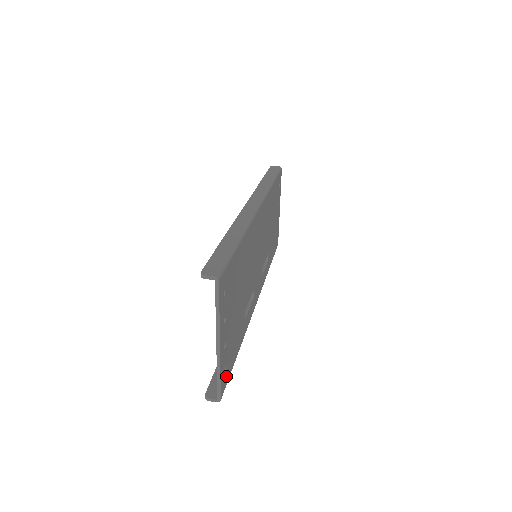
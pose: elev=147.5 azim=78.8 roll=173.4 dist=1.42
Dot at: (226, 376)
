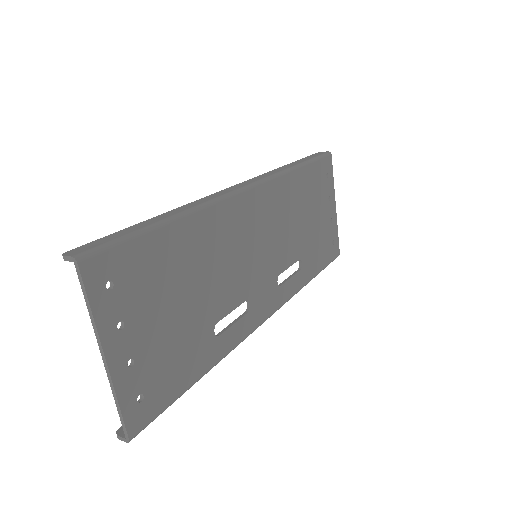
Dot at: (148, 407)
